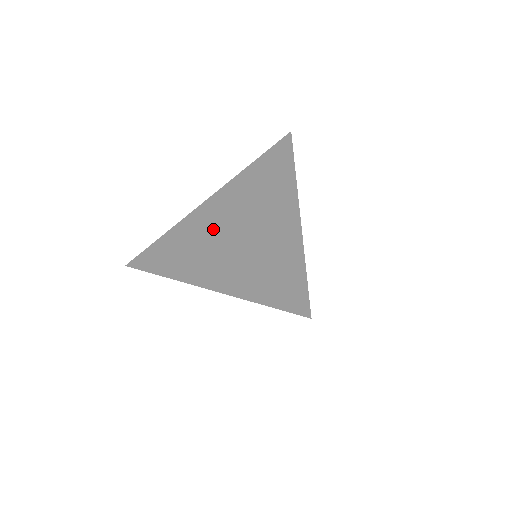
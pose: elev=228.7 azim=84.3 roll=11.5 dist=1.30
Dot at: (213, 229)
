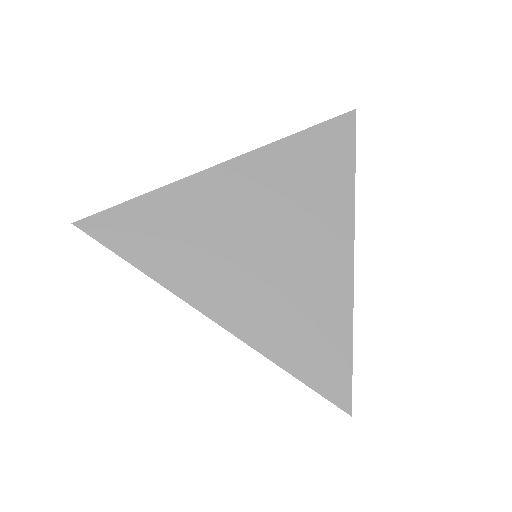
Dot at: (230, 224)
